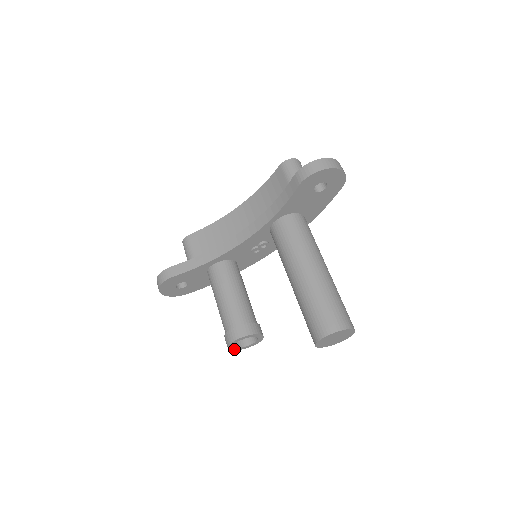
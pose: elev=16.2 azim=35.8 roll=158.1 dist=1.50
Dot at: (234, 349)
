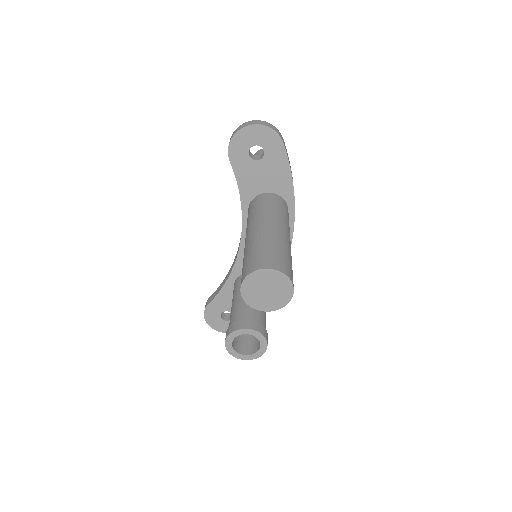
Dot at: (244, 358)
